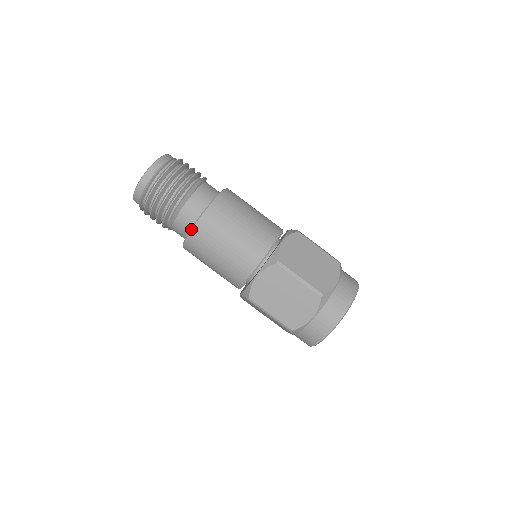
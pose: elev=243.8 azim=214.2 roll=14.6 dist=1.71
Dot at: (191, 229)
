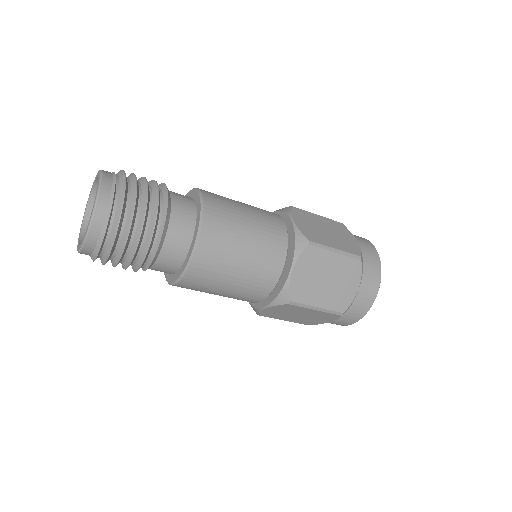
Dot at: (194, 249)
